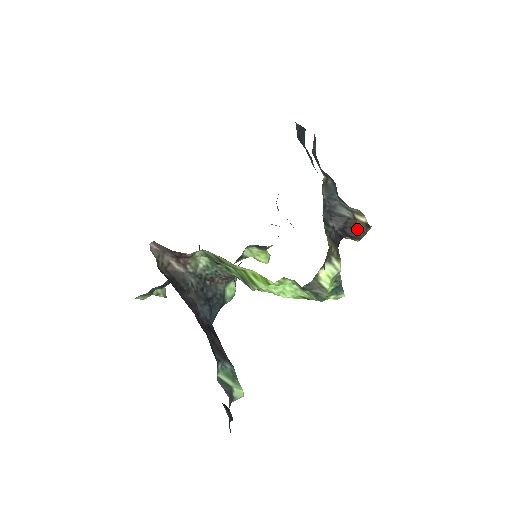
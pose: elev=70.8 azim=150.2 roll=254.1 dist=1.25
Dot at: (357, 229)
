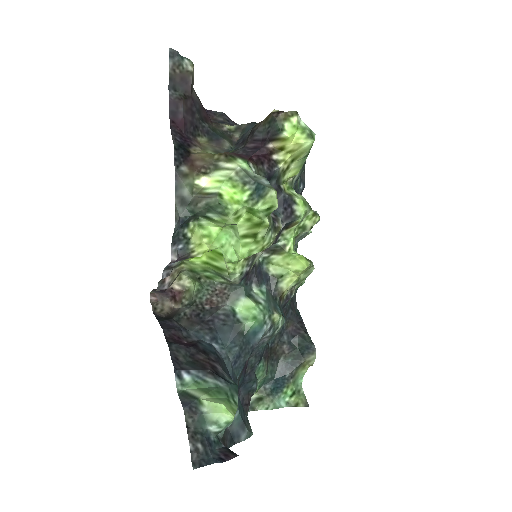
Dot at: (268, 126)
